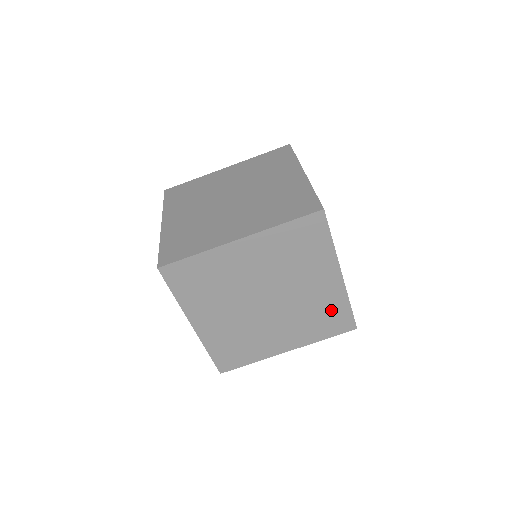
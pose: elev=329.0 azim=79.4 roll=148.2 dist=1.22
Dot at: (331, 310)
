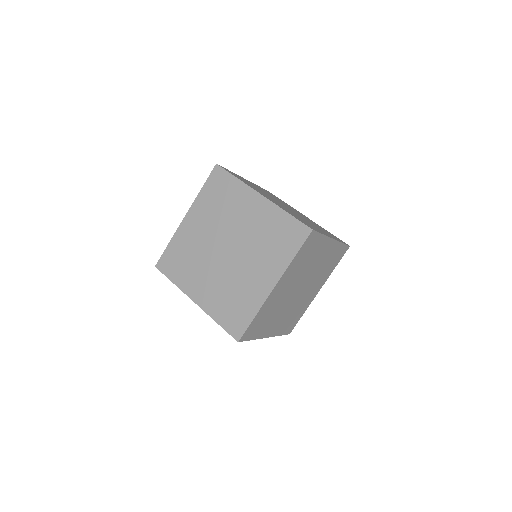
Dot at: occluded
